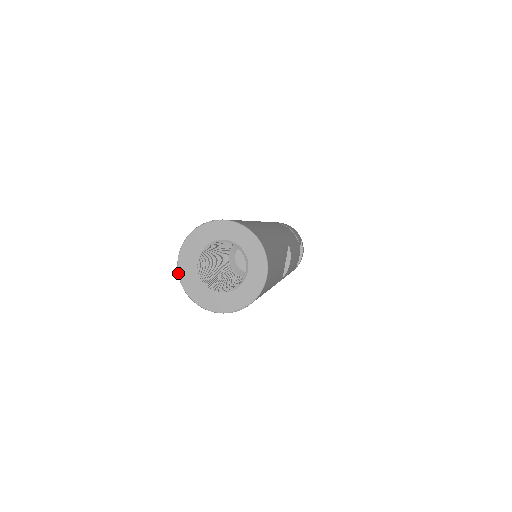
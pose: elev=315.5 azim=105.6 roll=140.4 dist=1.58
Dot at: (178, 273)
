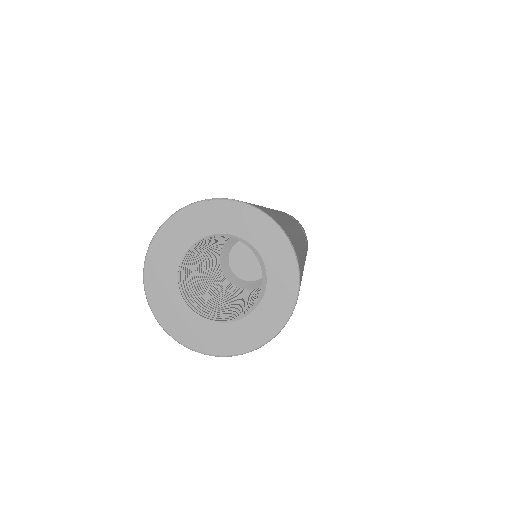
Dot at: (146, 256)
